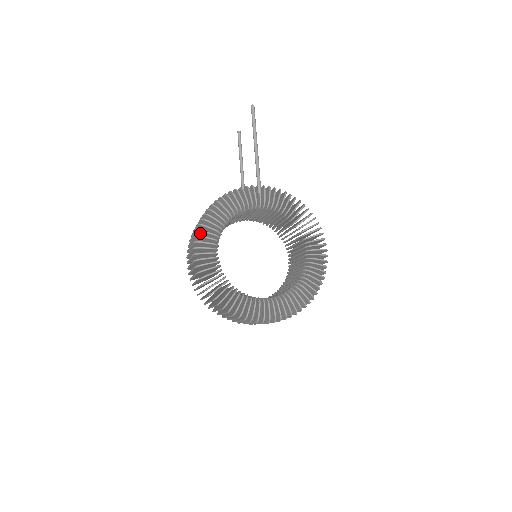
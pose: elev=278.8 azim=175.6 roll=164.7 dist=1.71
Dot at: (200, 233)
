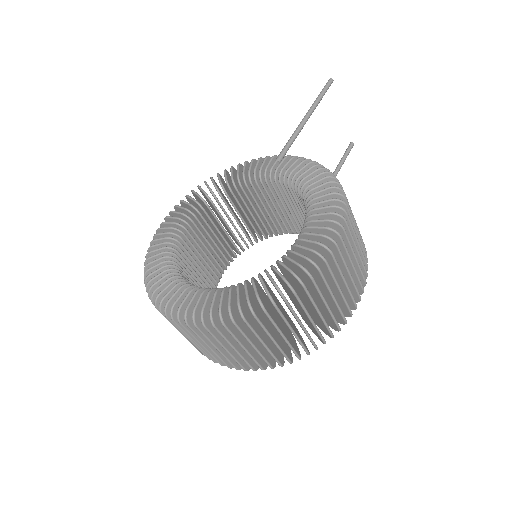
Dot at: (192, 204)
